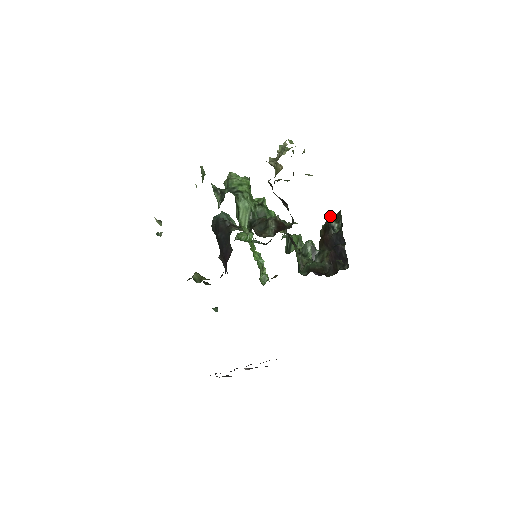
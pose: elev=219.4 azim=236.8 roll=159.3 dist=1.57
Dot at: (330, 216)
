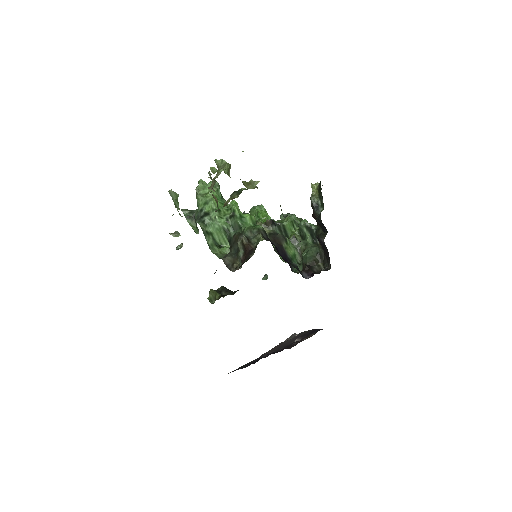
Dot at: (312, 190)
